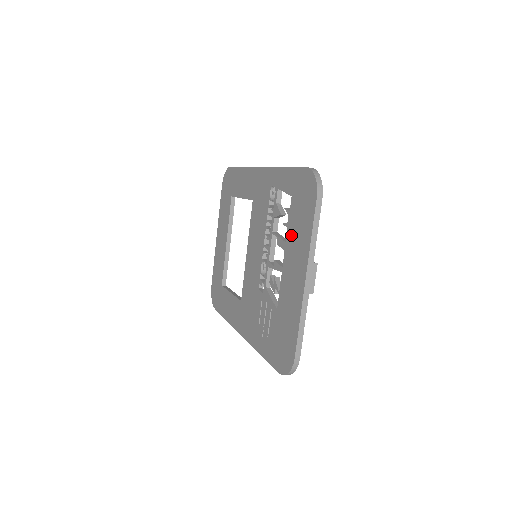
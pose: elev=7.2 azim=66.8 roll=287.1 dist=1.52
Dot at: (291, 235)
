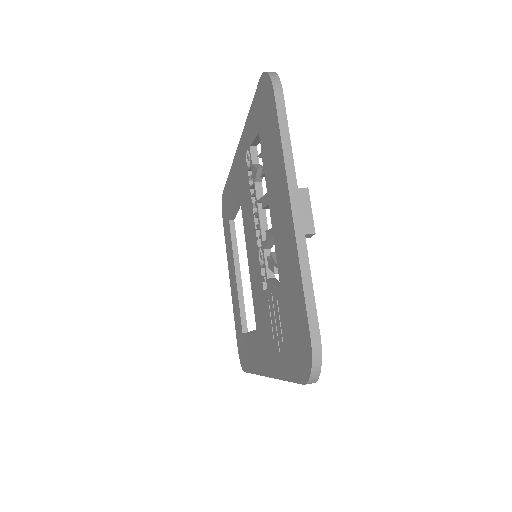
Dot at: (268, 175)
